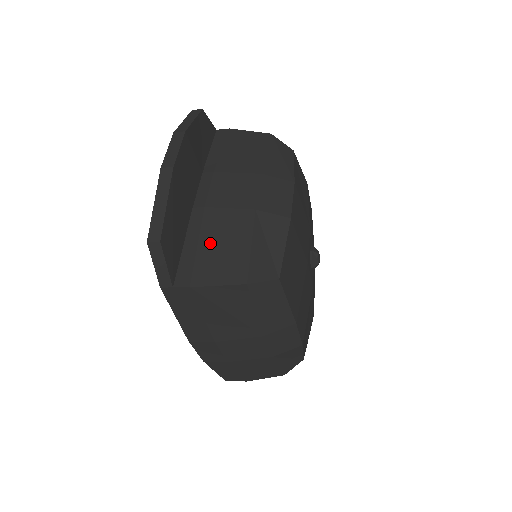
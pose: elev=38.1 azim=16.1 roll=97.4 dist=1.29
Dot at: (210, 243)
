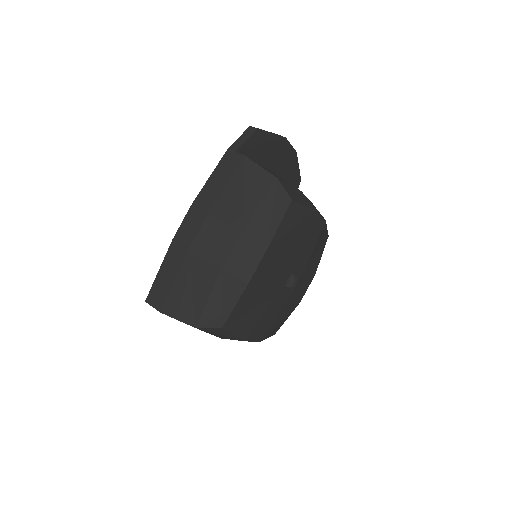
Dot at: (268, 170)
